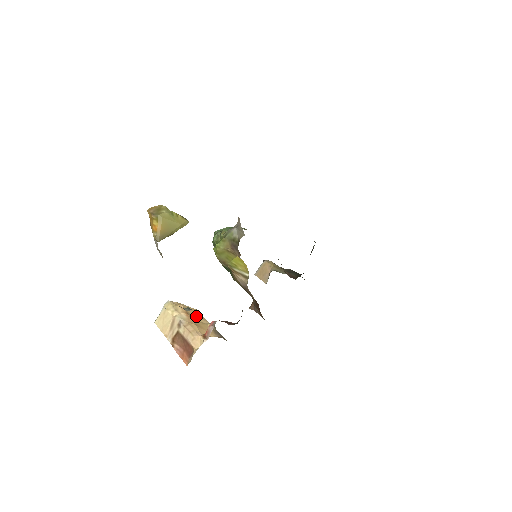
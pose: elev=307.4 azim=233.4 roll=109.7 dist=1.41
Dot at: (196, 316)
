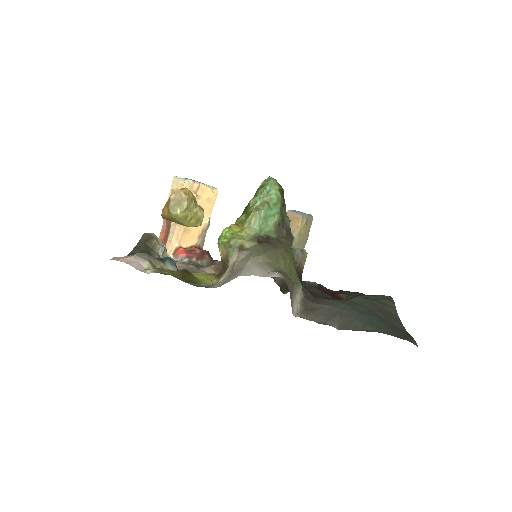
Dot at: occluded
